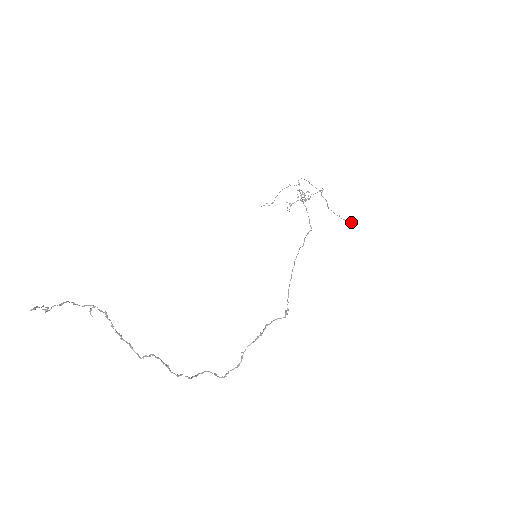
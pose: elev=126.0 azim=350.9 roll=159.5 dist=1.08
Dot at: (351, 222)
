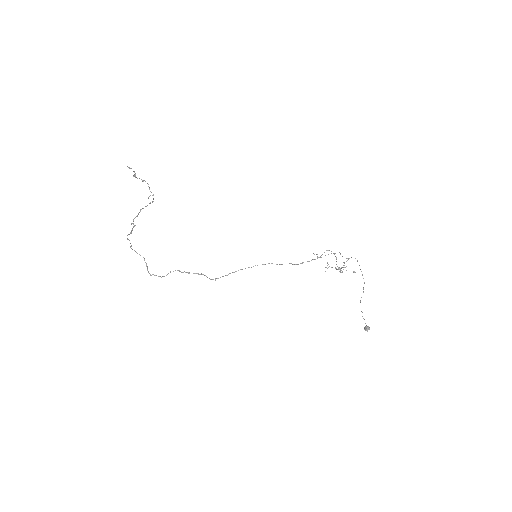
Dot at: (367, 326)
